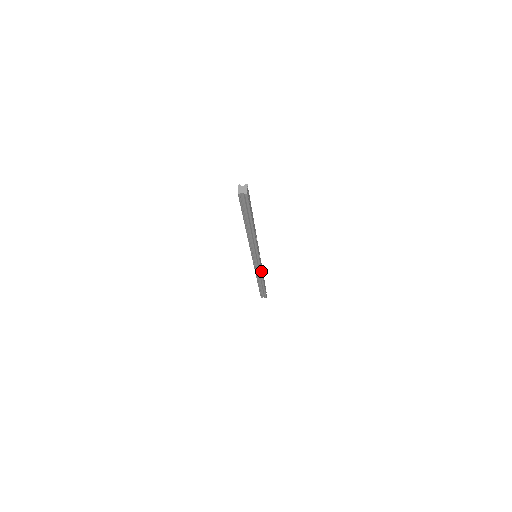
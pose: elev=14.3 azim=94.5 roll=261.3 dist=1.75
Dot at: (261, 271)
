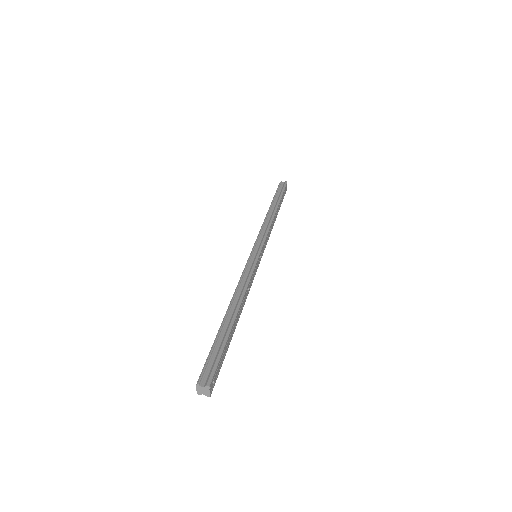
Dot at: (268, 238)
